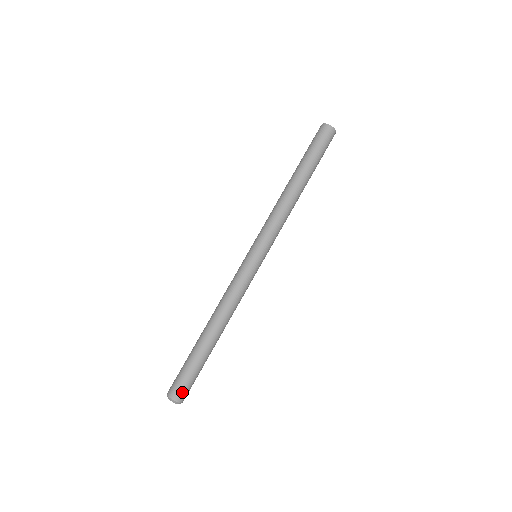
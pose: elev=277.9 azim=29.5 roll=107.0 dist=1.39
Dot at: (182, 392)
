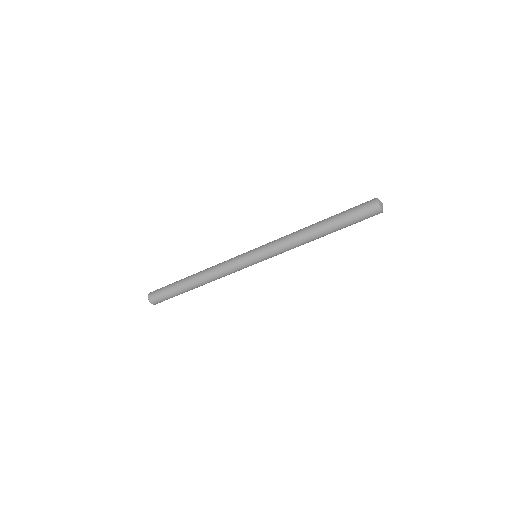
Dot at: occluded
